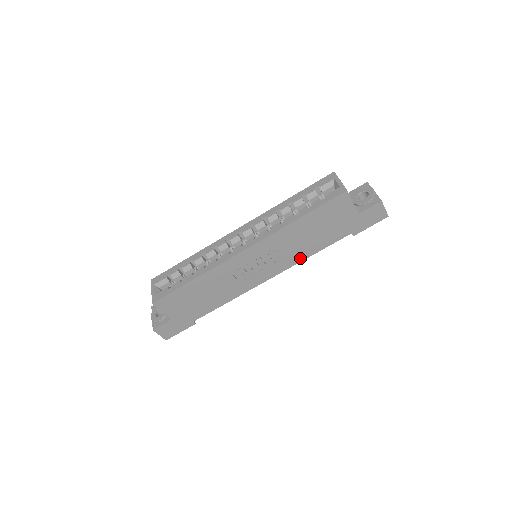
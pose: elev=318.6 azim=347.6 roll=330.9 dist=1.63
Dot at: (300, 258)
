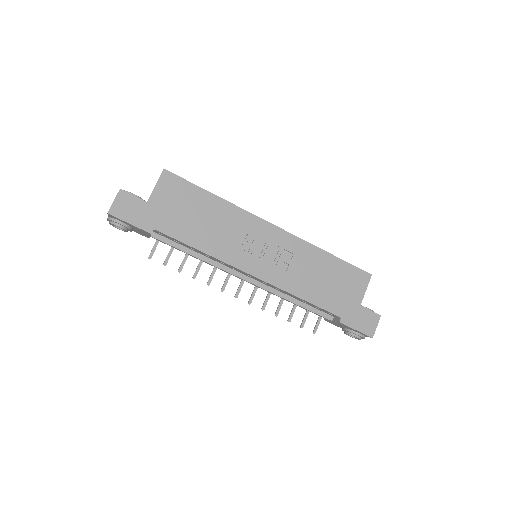
Dot at: (291, 288)
